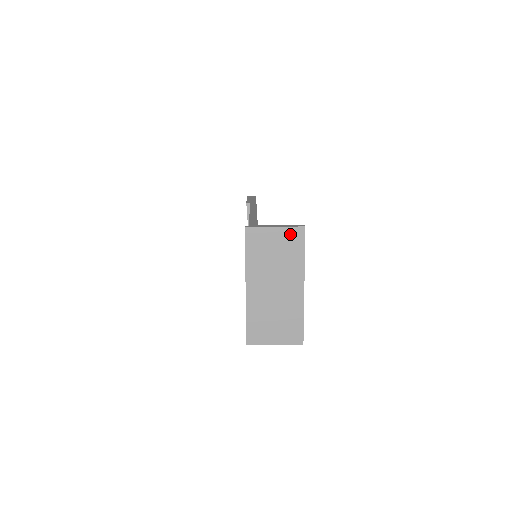
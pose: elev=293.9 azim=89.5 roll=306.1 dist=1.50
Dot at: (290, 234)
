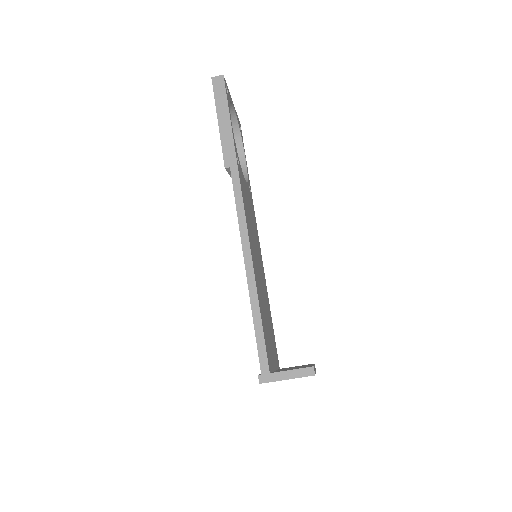
Dot at: (301, 377)
